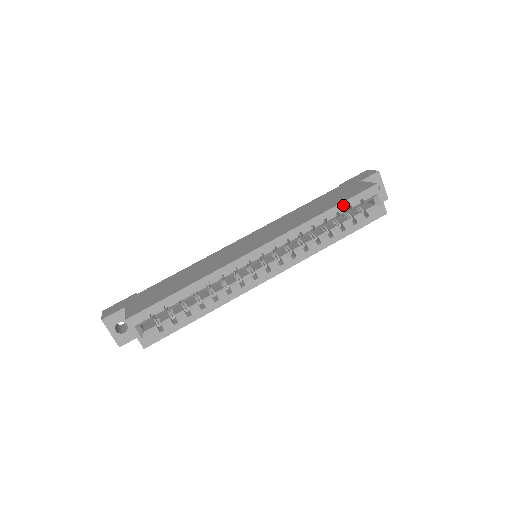
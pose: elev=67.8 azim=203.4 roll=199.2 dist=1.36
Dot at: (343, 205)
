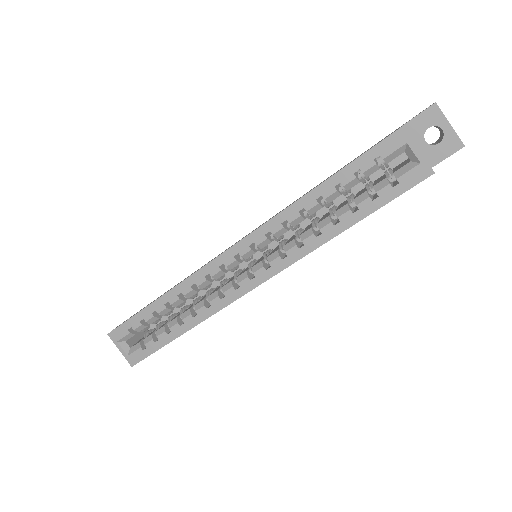
Dot at: (346, 171)
